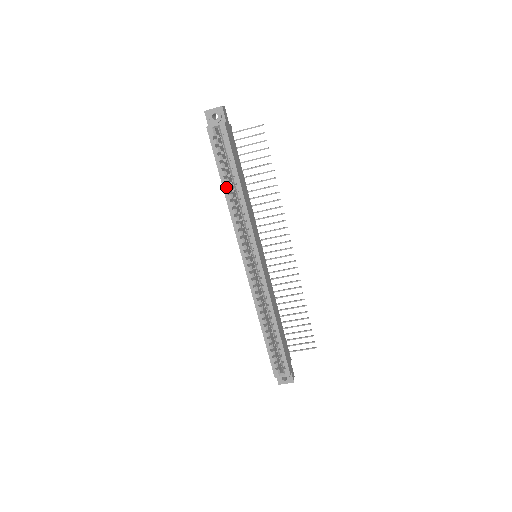
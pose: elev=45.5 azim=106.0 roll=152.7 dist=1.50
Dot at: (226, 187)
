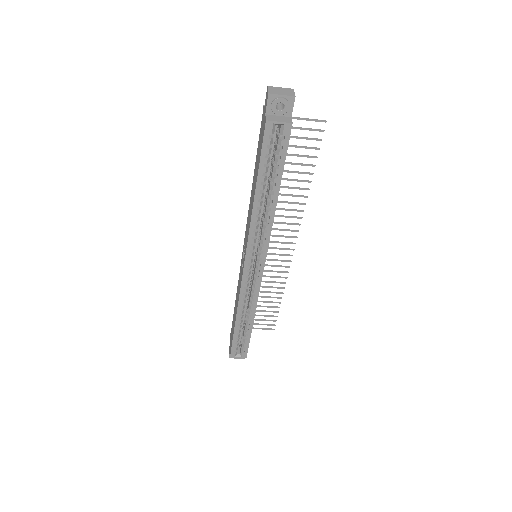
Dot at: (259, 193)
